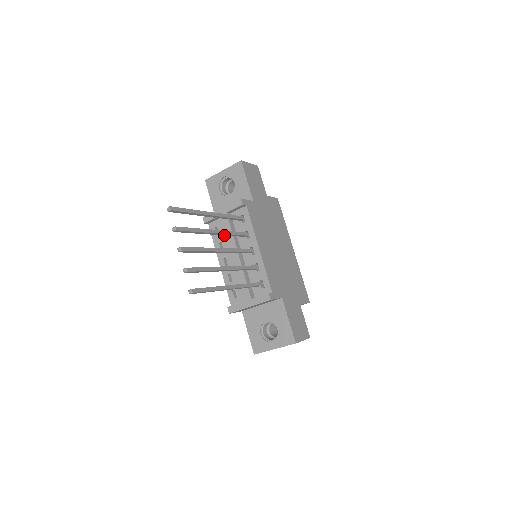
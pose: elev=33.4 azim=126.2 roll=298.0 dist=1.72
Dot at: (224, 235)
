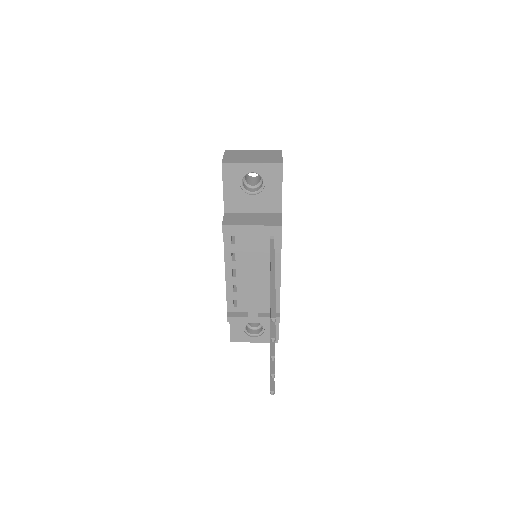
Dot at: occluded
